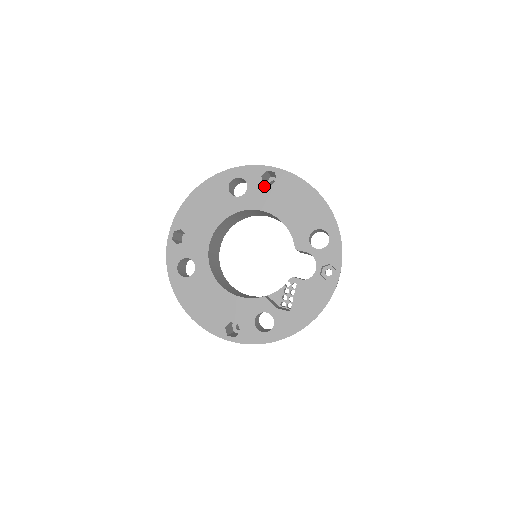
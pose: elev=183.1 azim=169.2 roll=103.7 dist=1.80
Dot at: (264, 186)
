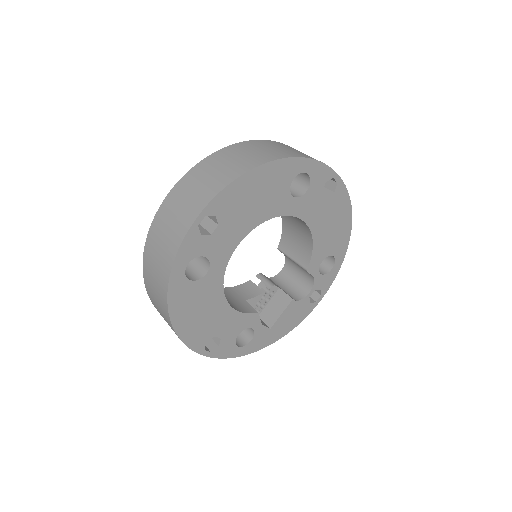
Dot at: (321, 195)
